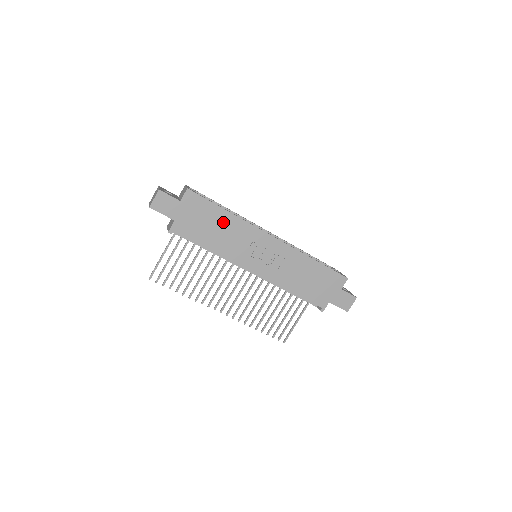
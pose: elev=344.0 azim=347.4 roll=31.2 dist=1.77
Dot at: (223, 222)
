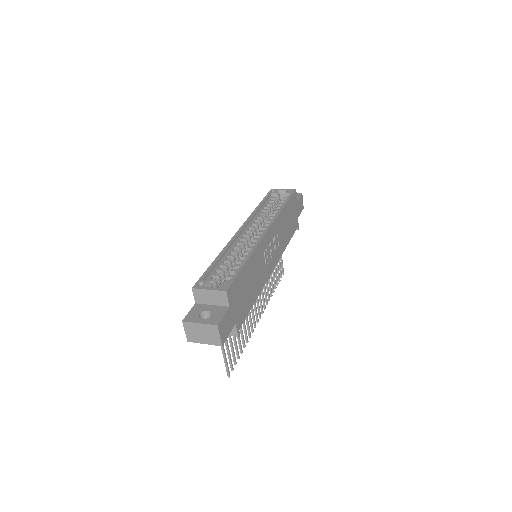
Dot at: (250, 272)
